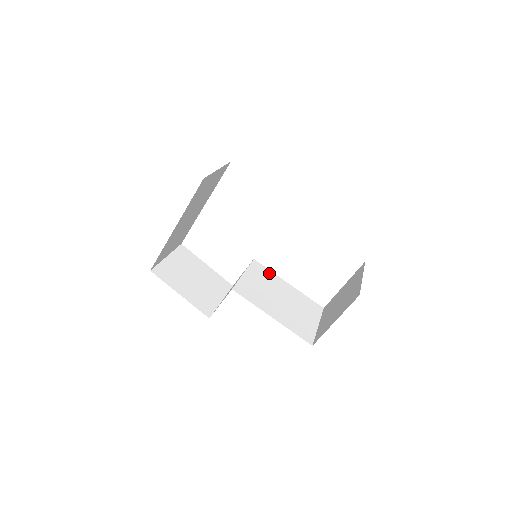
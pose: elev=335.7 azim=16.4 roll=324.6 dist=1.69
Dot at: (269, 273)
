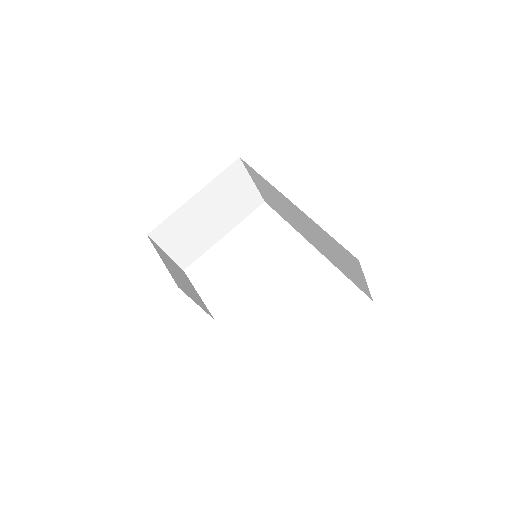
Dot at: occluded
